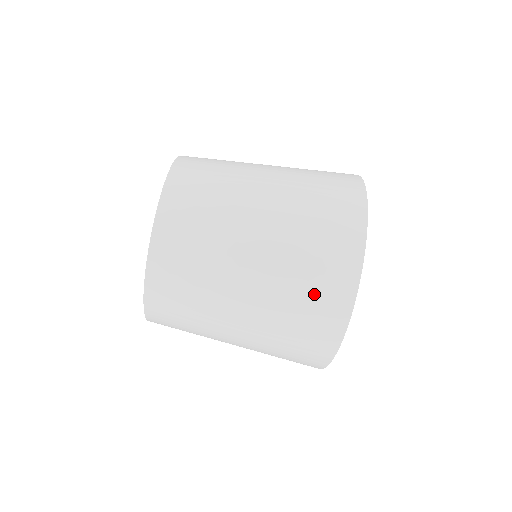
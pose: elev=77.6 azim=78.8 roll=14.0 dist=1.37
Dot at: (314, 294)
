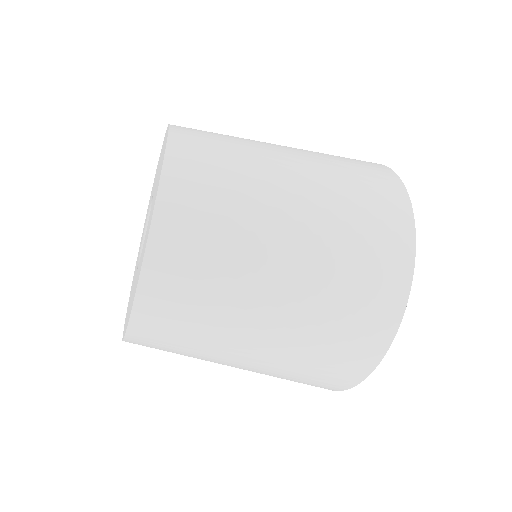
Dot at: (353, 319)
